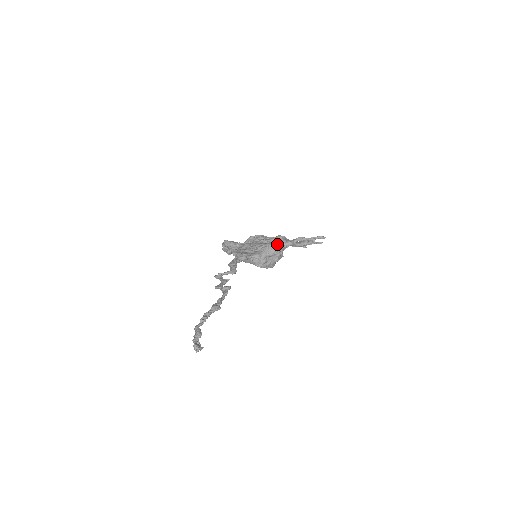
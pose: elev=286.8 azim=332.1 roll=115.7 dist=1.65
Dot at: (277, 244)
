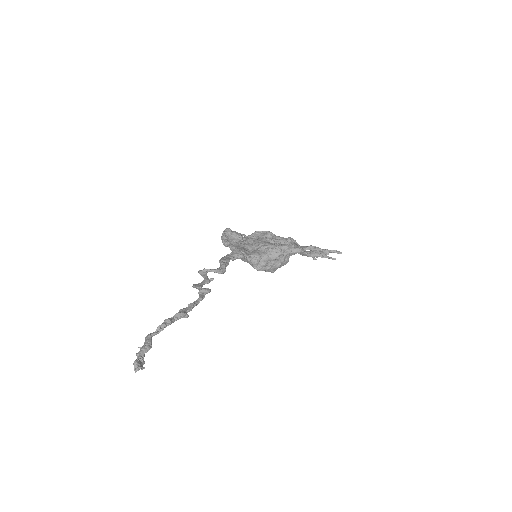
Dot at: (284, 248)
